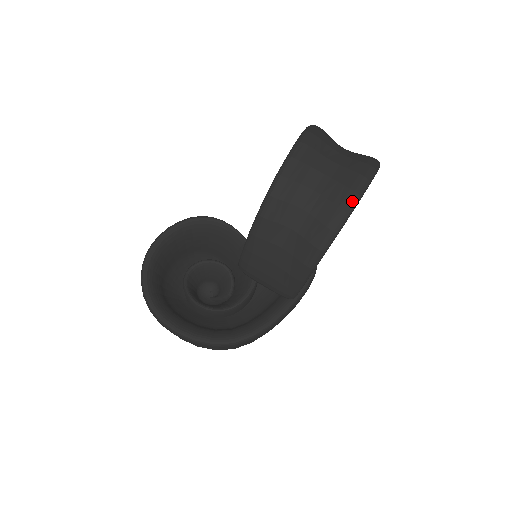
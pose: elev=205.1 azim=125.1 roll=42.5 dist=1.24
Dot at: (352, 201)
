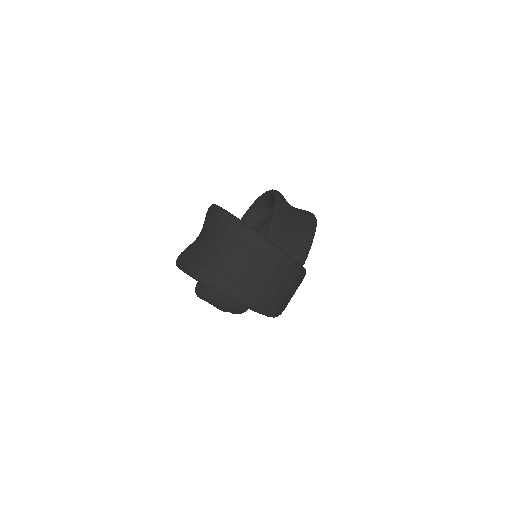
Dot at: occluded
